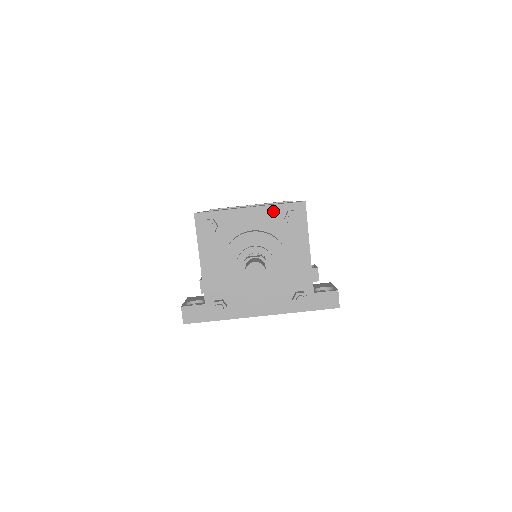
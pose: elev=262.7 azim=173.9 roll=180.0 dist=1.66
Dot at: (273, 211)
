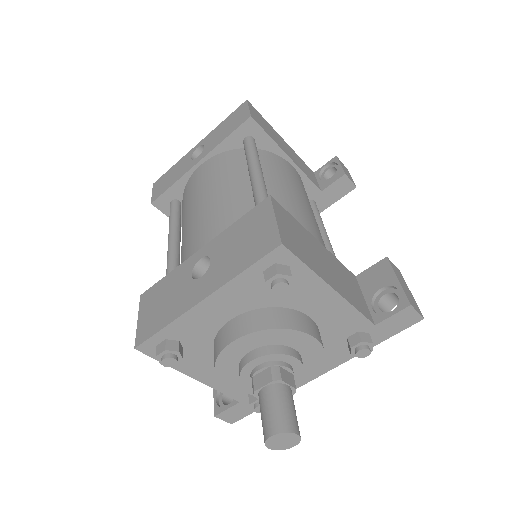
Dot at: (241, 284)
